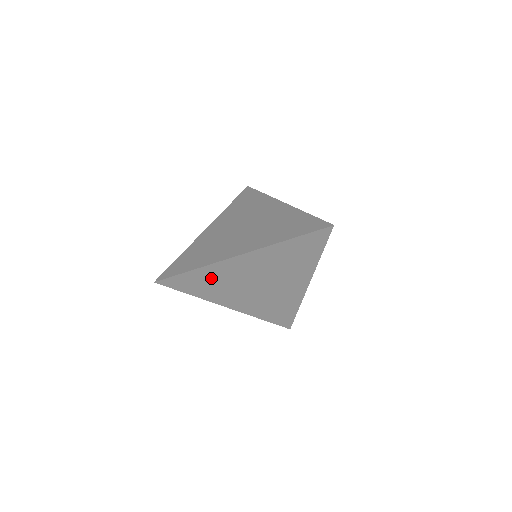
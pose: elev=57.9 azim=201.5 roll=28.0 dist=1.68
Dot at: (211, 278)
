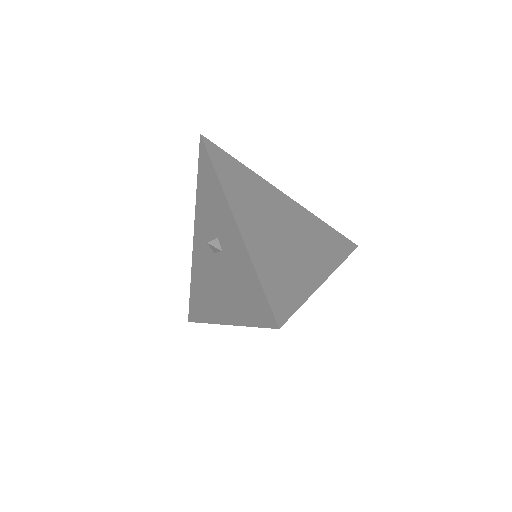
Dot at: occluded
